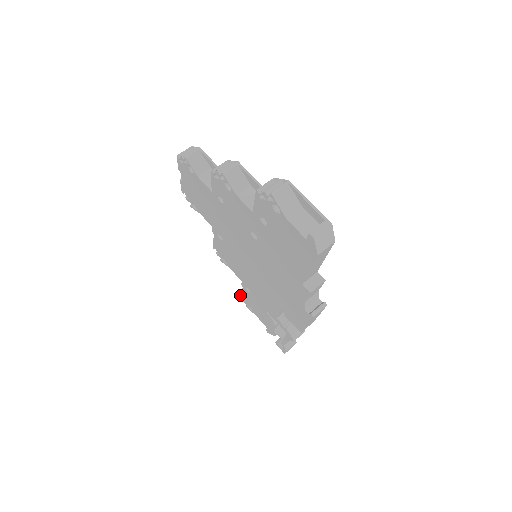
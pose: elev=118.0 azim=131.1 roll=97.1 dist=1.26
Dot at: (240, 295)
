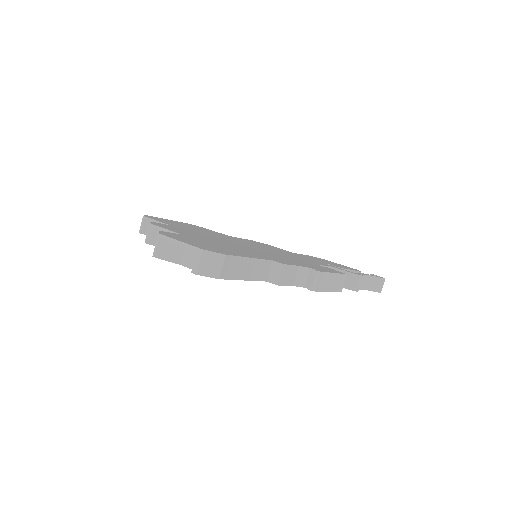
Dot at: occluded
